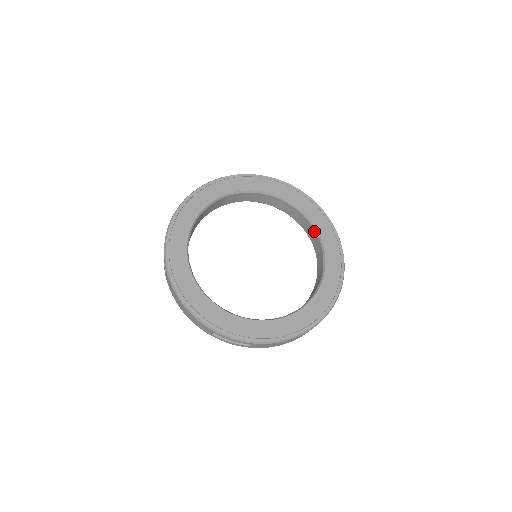
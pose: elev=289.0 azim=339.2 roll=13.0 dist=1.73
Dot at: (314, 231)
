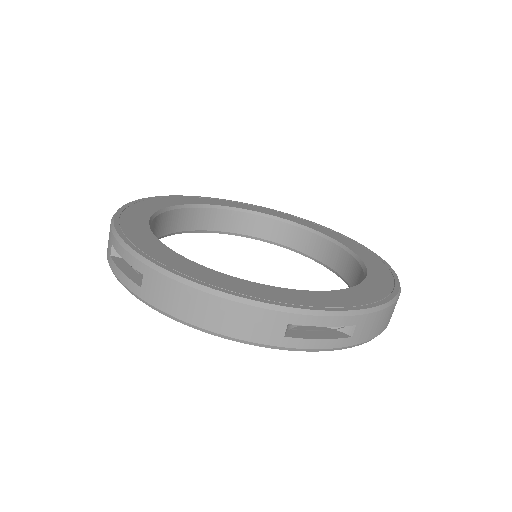
Dot at: (297, 229)
